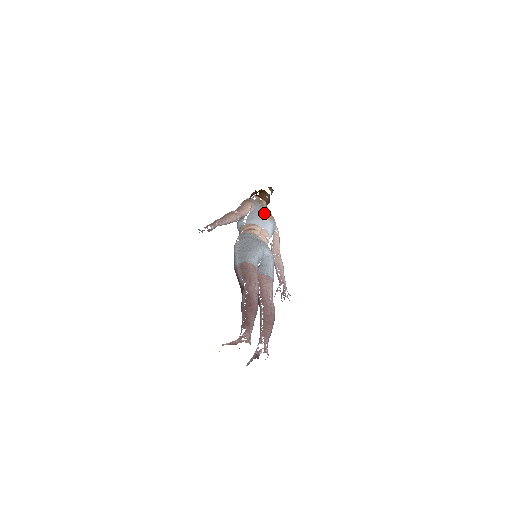
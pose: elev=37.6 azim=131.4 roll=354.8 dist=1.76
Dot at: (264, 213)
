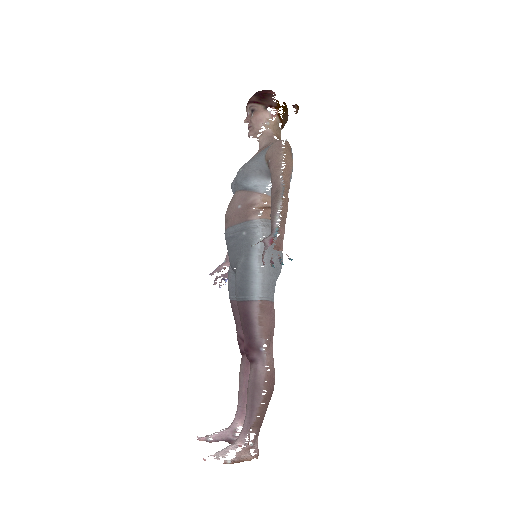
Dot at: occluded
